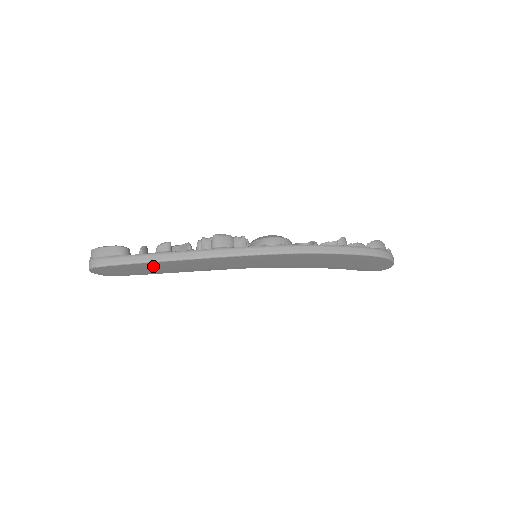
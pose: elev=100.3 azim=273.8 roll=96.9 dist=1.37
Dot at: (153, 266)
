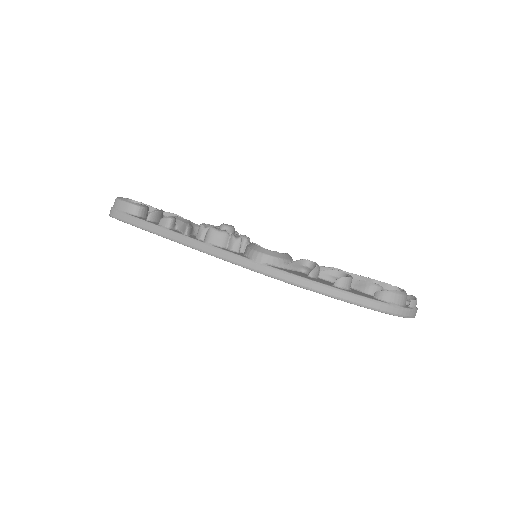
Dot at: occluded
